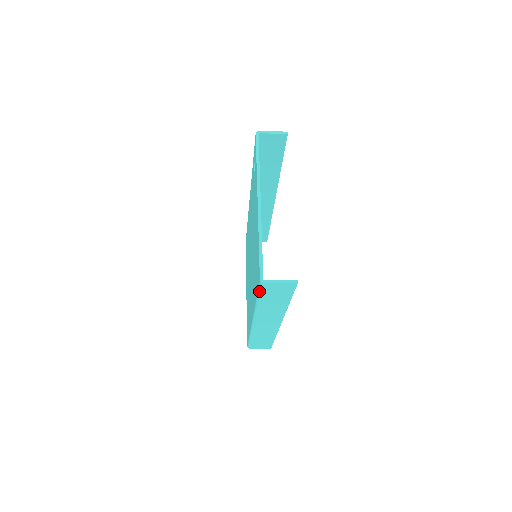
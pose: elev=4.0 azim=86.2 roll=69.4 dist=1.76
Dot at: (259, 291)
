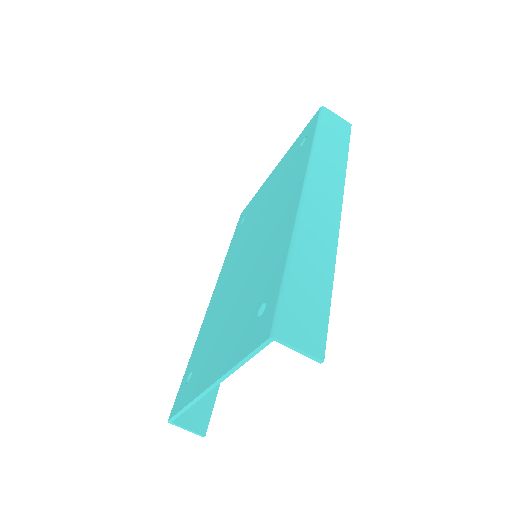
Dot at: (319, 119)
